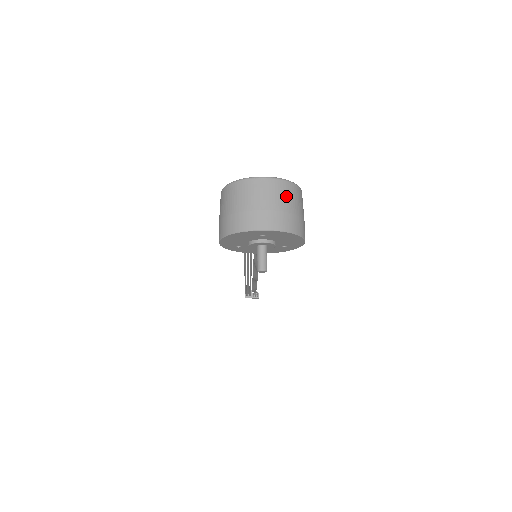
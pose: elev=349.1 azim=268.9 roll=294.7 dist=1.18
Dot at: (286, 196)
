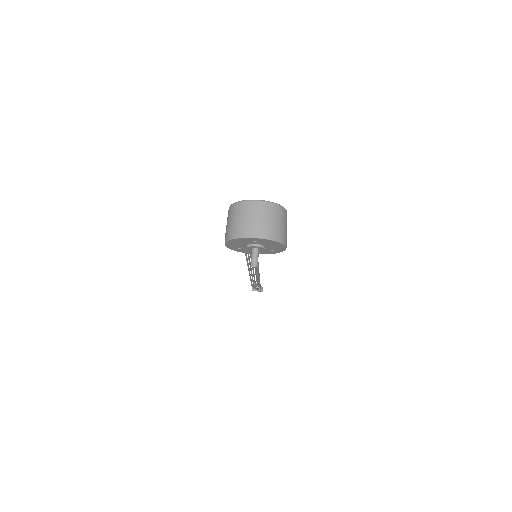
Dot at: (273, 214)
